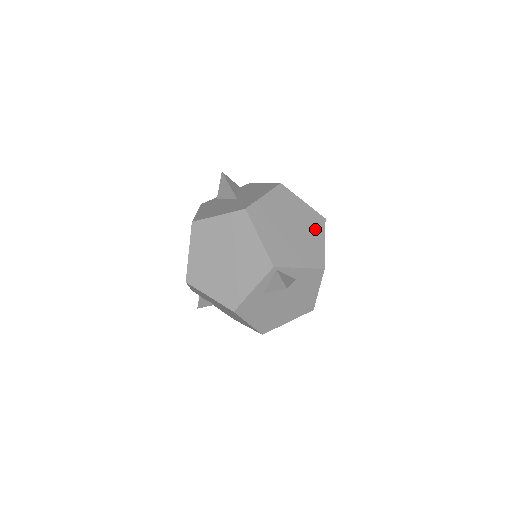
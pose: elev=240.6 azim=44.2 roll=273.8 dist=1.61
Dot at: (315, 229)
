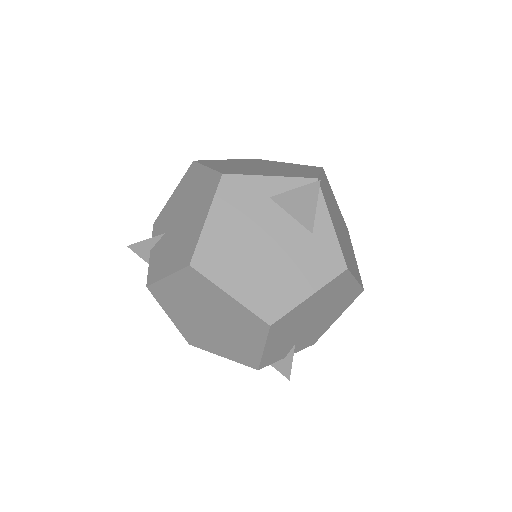
Dot at: (354, 267)
